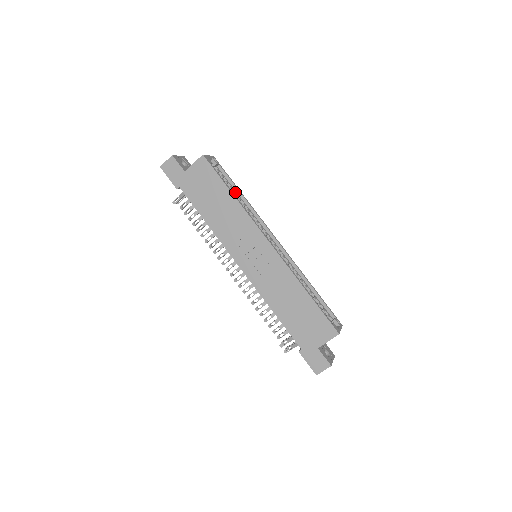
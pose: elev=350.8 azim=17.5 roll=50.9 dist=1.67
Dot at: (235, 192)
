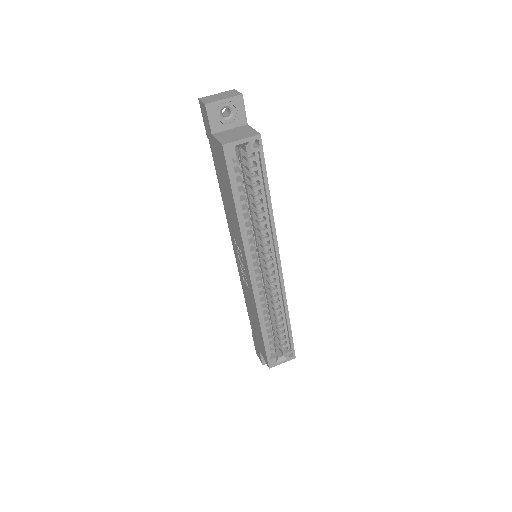
Dot at: (260, 195)
